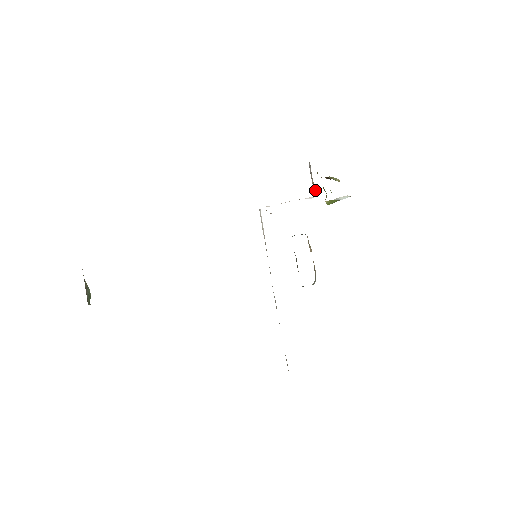
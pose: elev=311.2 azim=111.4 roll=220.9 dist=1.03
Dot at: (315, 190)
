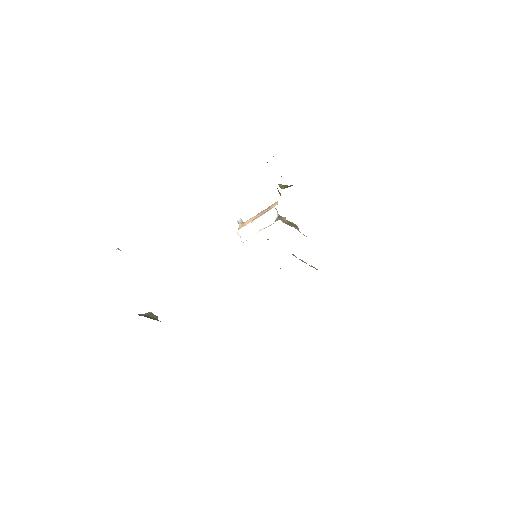
Dot at: (276, 211)
